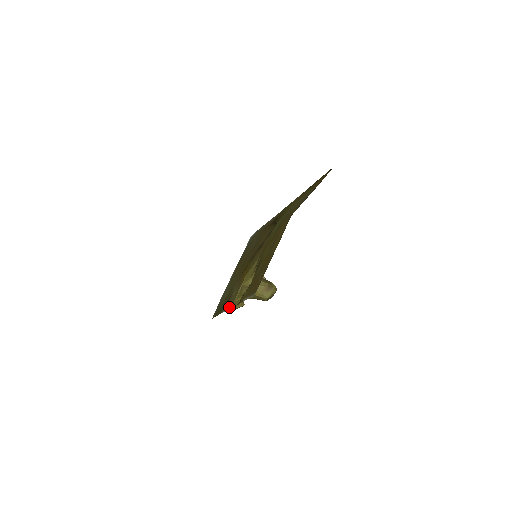
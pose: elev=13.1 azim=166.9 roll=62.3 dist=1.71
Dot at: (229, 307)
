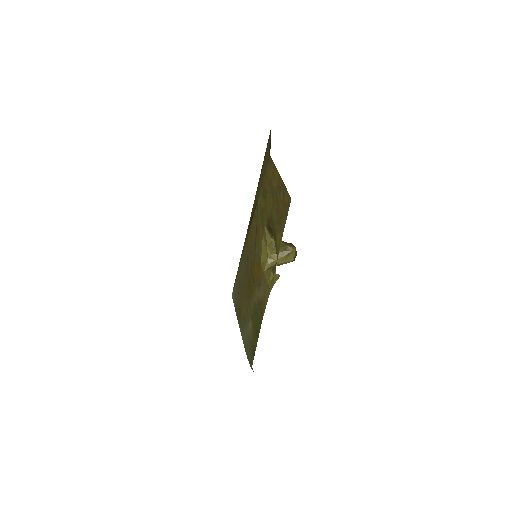
Dot at: (267, 296)
